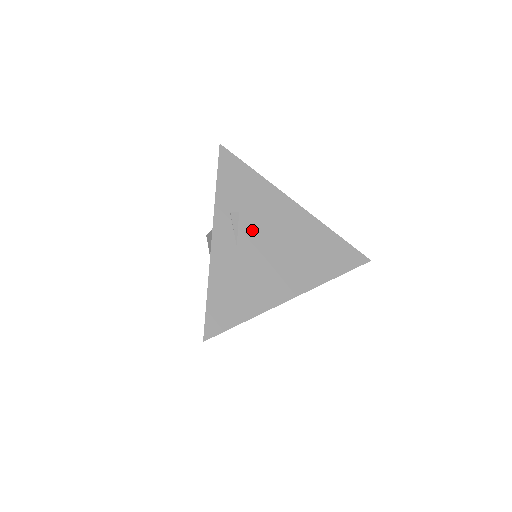
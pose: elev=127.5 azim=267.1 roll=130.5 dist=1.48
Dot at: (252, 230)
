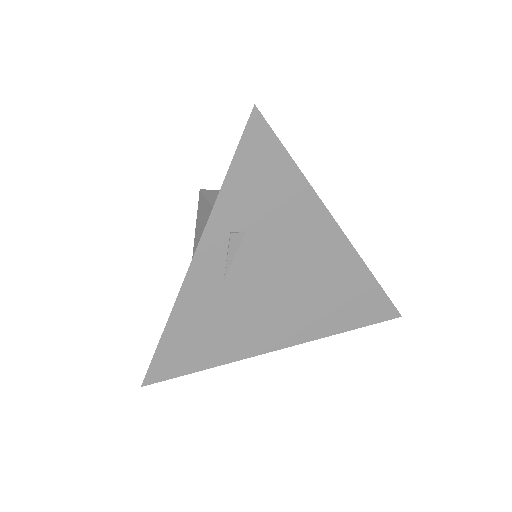
Dot at: (255, 261)
